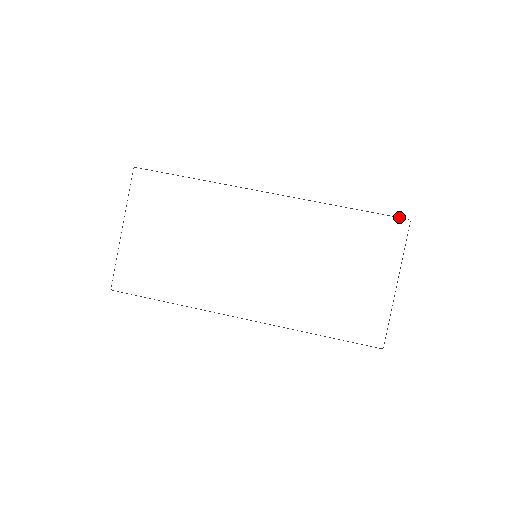
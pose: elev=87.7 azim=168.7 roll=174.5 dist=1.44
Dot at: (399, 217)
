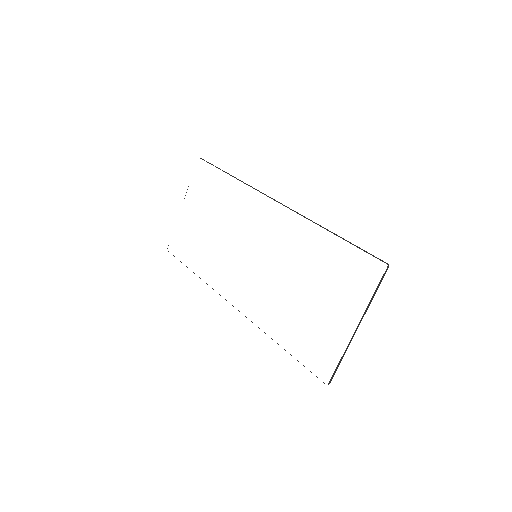
Dot at: (378, 258)
